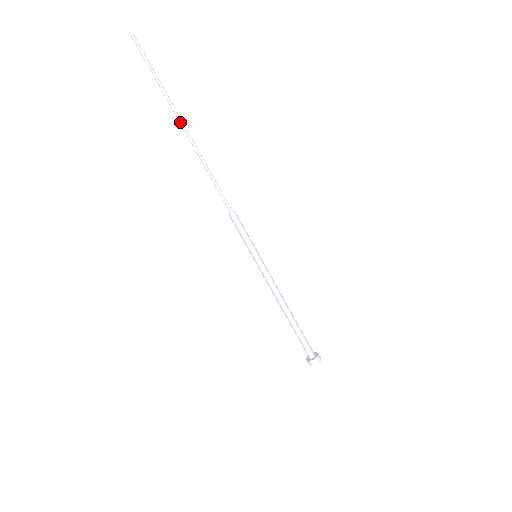
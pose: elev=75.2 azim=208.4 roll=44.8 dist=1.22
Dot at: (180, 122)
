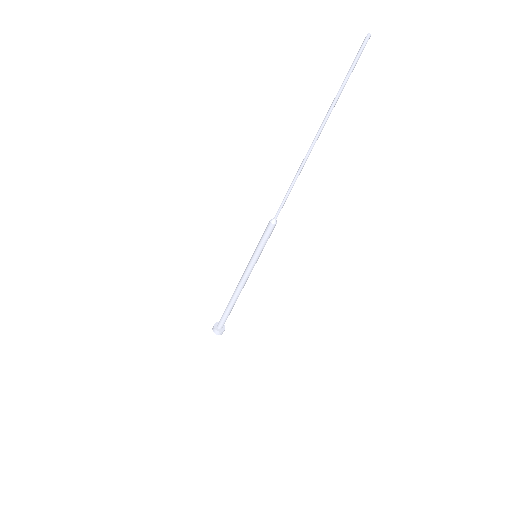
Dot at: (316, 135)
